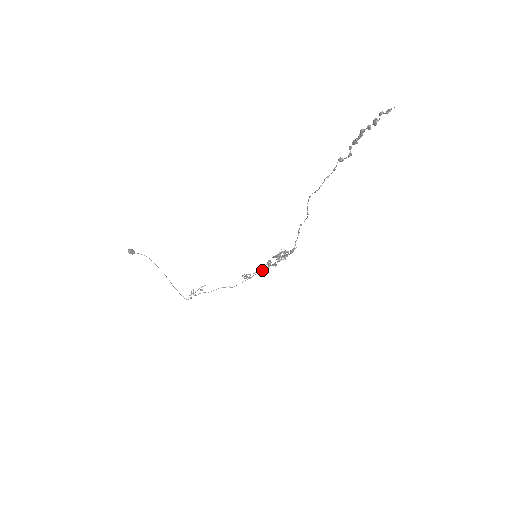
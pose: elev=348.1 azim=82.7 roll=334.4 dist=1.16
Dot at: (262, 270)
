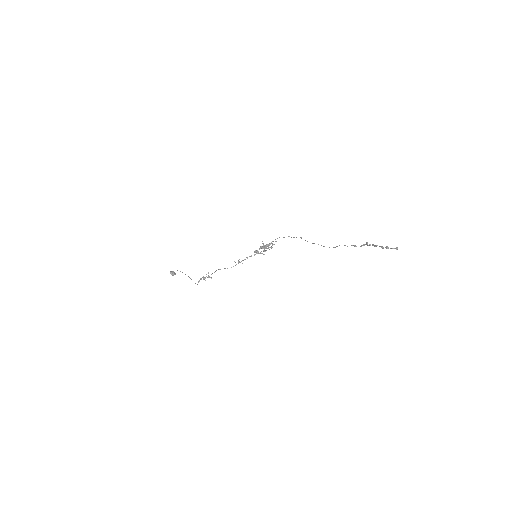
Dot at: (250, 256)
